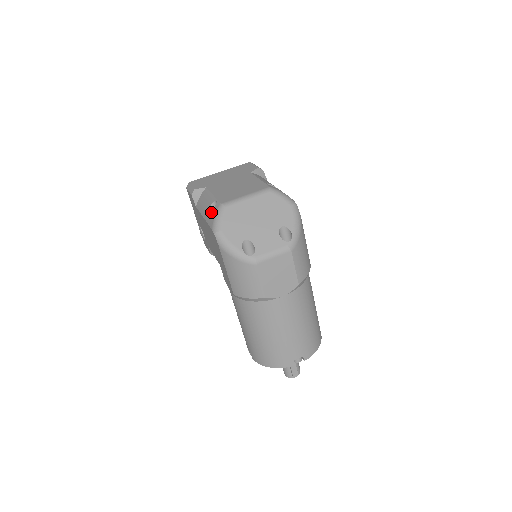
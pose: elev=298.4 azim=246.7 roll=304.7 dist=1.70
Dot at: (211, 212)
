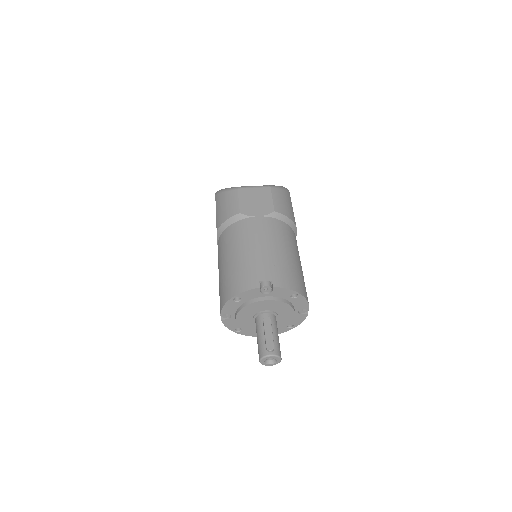
Dot at: occluded
